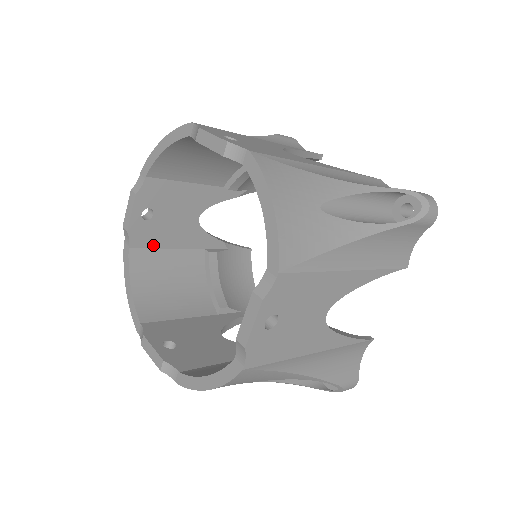
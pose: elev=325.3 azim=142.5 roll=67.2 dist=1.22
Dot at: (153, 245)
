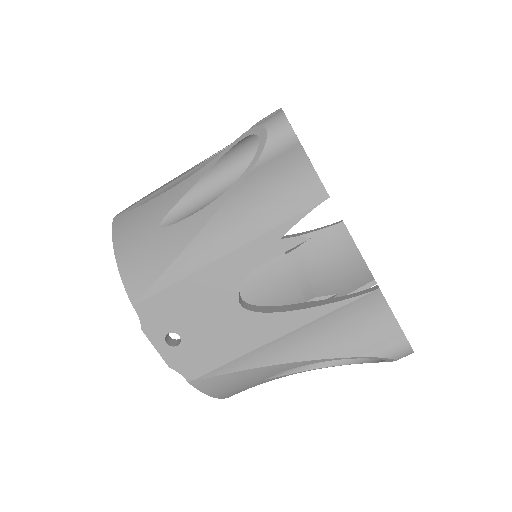
Dot at: occluded
